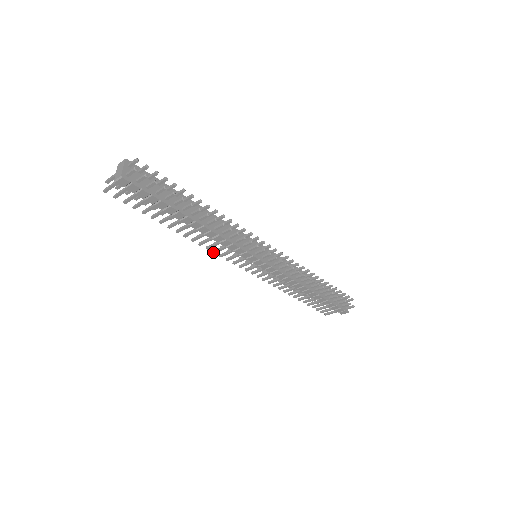
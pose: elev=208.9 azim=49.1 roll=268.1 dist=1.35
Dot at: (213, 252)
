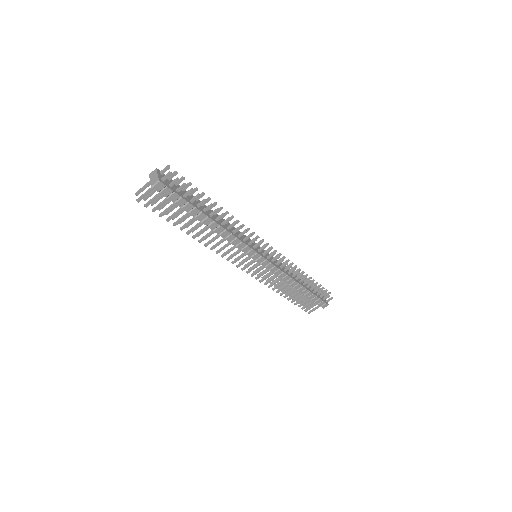
Dot at: (222, 256)
